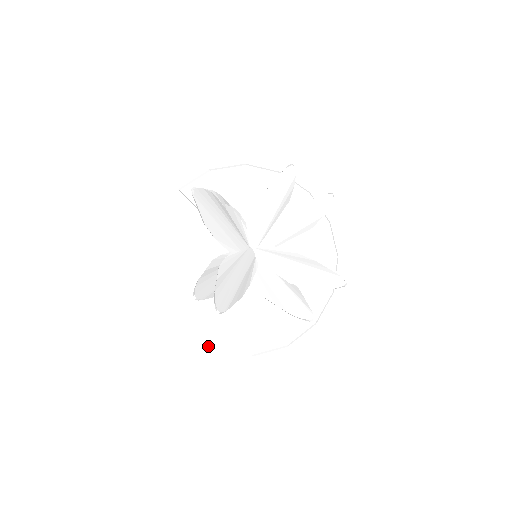
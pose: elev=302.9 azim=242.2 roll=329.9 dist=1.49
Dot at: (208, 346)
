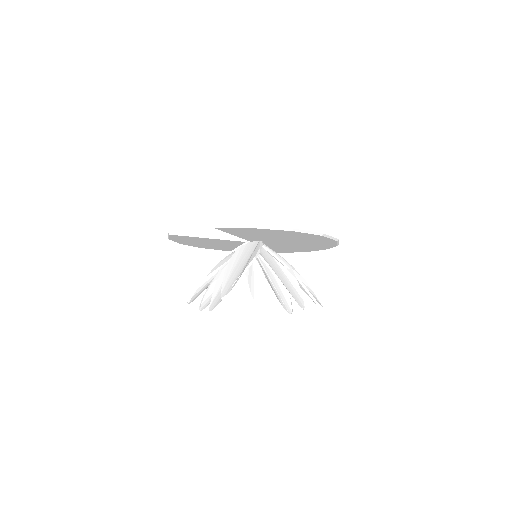
Dot at: occluded
